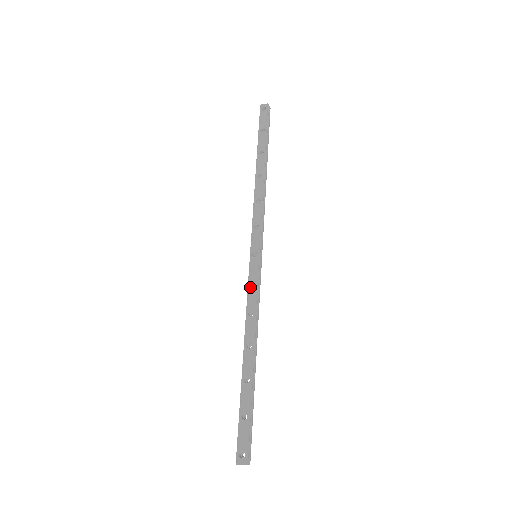
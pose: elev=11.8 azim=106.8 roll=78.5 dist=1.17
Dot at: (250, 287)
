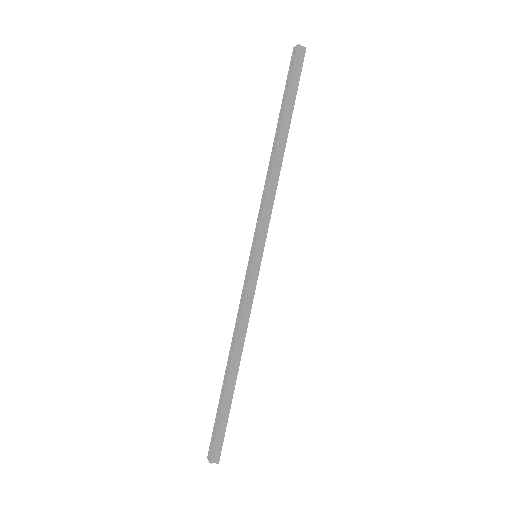
Dot at: (242, 292)
